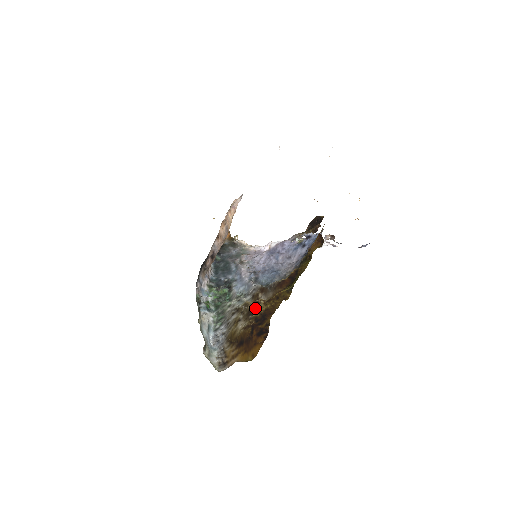
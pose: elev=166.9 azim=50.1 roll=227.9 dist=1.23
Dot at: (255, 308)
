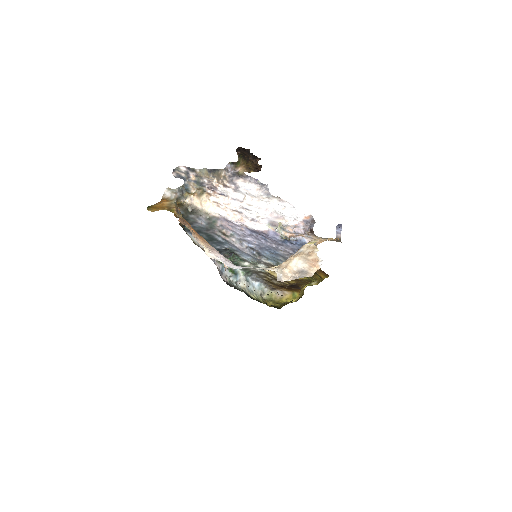
Dot at: occluded
